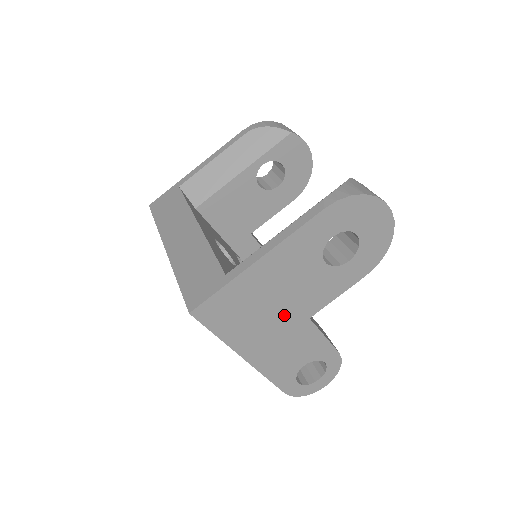
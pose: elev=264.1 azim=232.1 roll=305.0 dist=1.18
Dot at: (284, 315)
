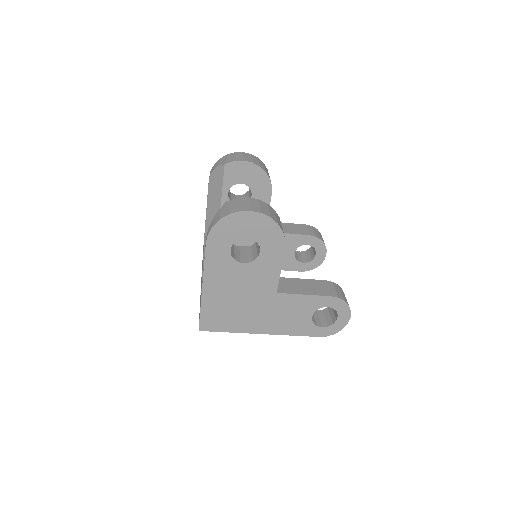
Dot at: (256, 301)
